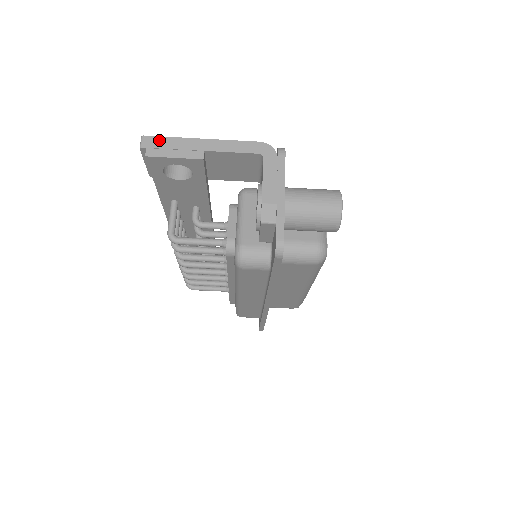
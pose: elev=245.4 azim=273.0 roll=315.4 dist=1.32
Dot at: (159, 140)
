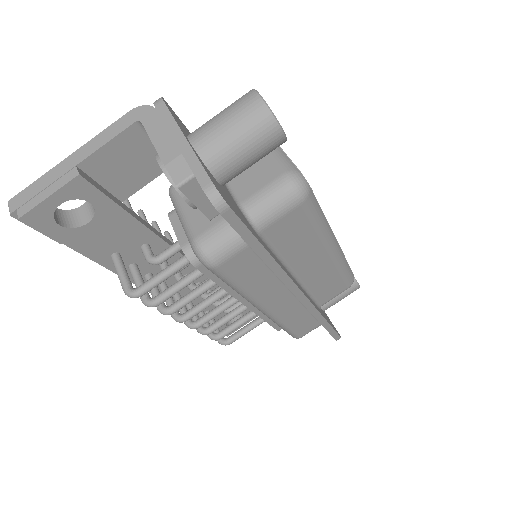
Dot at: (25, 192)
